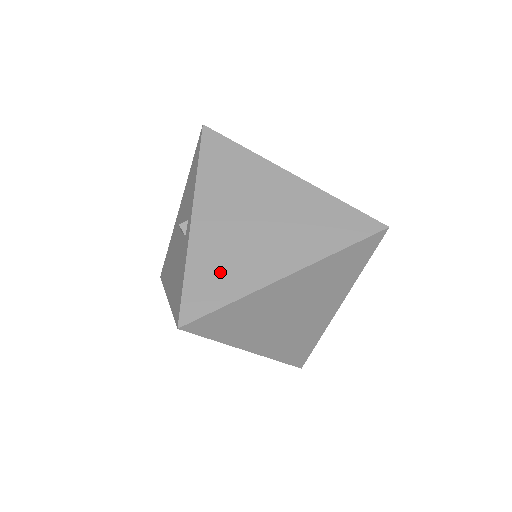
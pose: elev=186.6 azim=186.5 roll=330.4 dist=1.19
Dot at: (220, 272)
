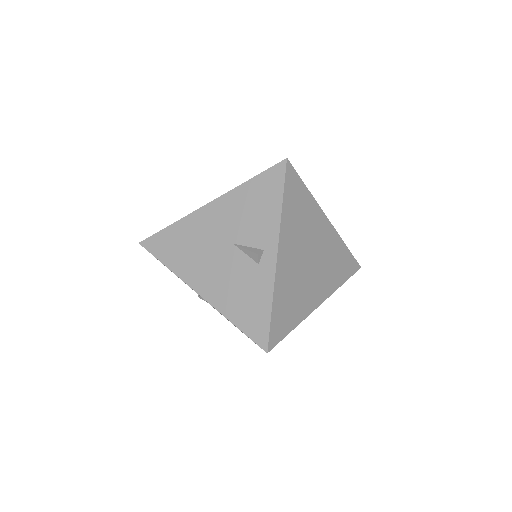
Dot at: (290, 305)
